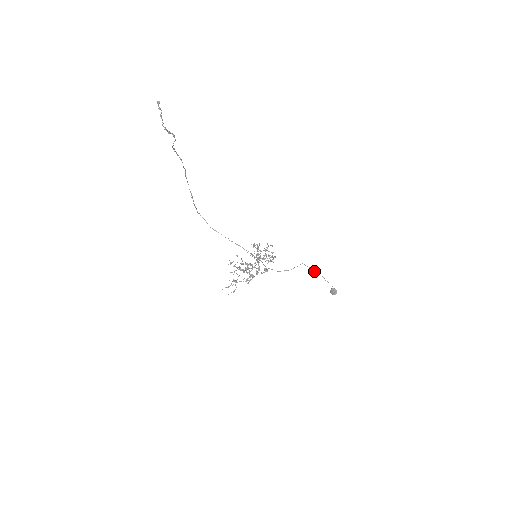
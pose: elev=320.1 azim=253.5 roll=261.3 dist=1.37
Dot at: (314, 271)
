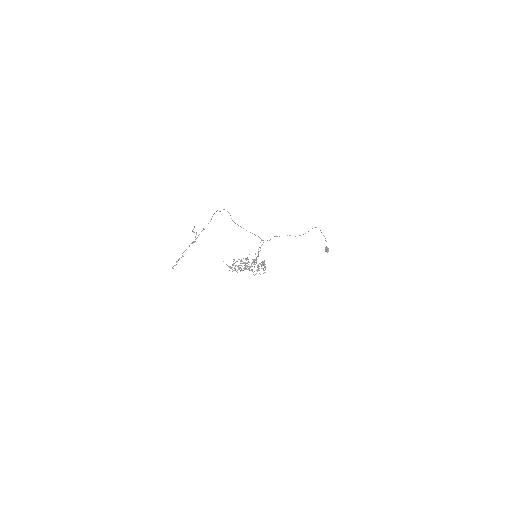
Dot at: (321, 232)
